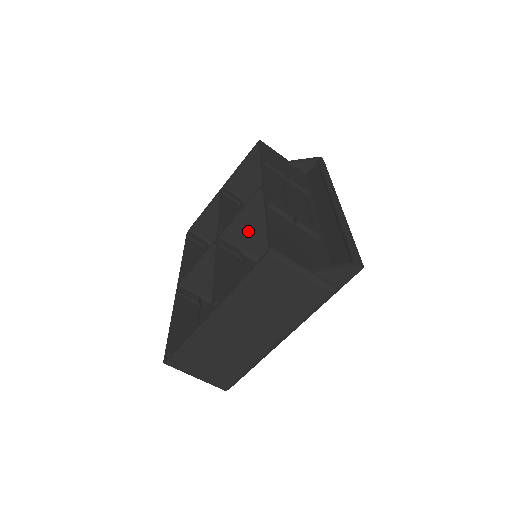
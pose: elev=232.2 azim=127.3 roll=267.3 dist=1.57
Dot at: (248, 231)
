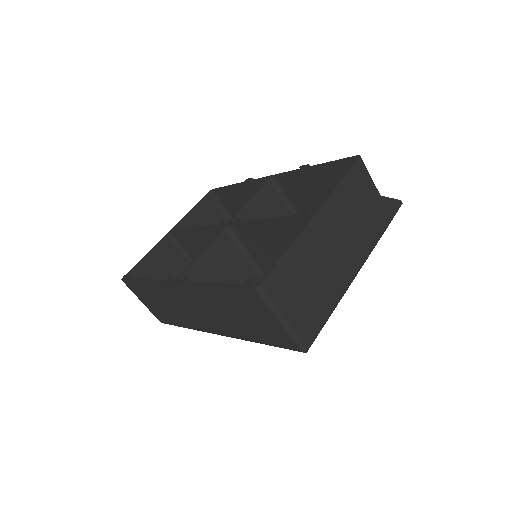
Dot at: occluded
